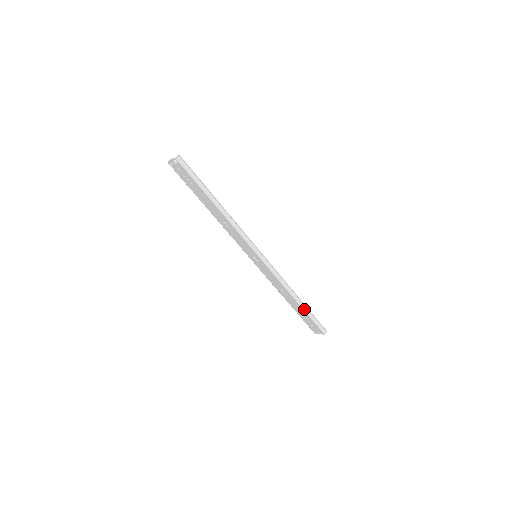
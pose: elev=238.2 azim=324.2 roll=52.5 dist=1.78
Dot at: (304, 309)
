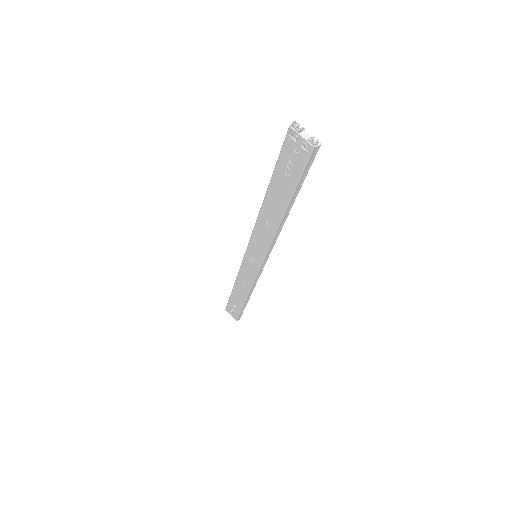
Dot at: (244, 305)
